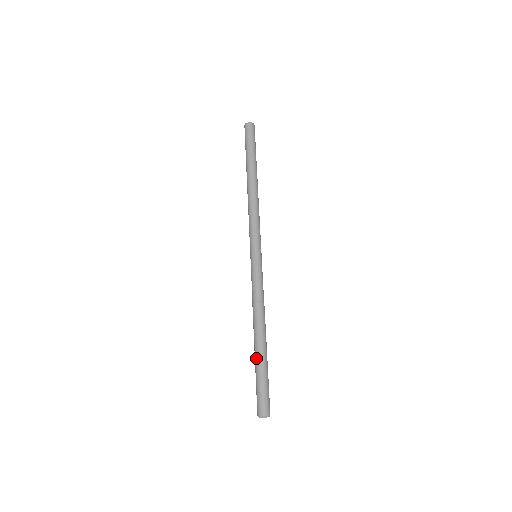
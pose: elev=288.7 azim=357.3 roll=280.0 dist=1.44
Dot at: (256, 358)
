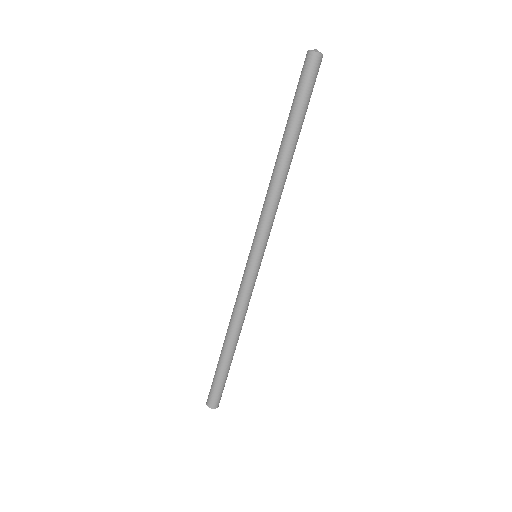
Dot at: (223, 362)
